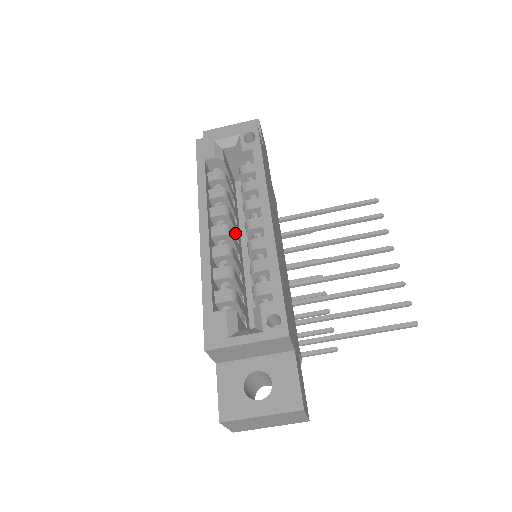
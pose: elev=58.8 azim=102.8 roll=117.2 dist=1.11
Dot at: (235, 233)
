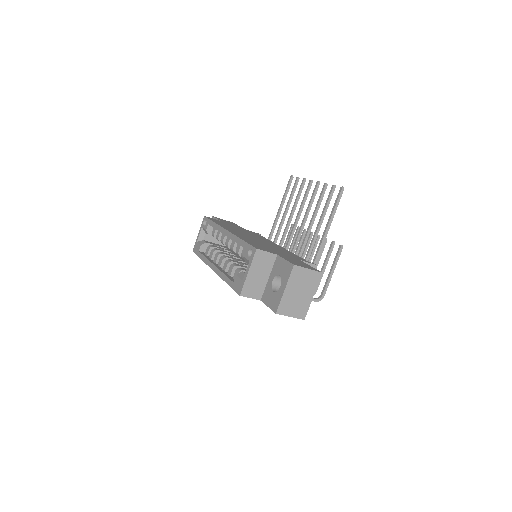
Dot at: (232, 257)
